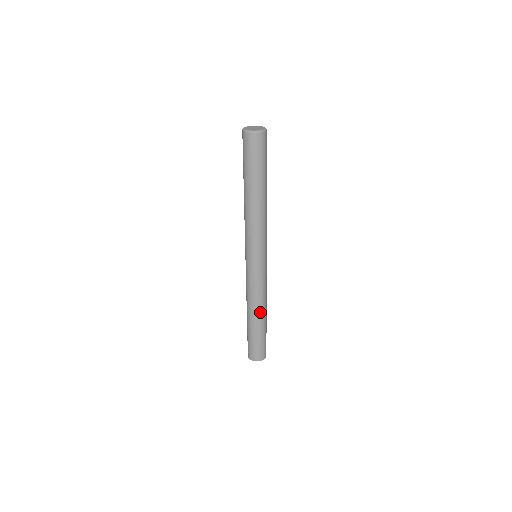
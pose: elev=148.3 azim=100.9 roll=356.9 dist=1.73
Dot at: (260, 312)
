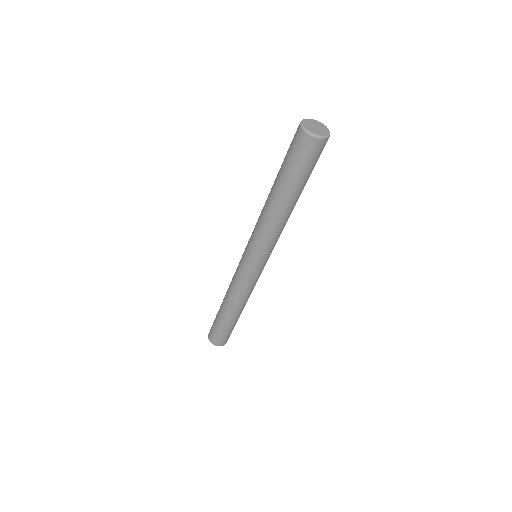
Dot at: (240, 308)
